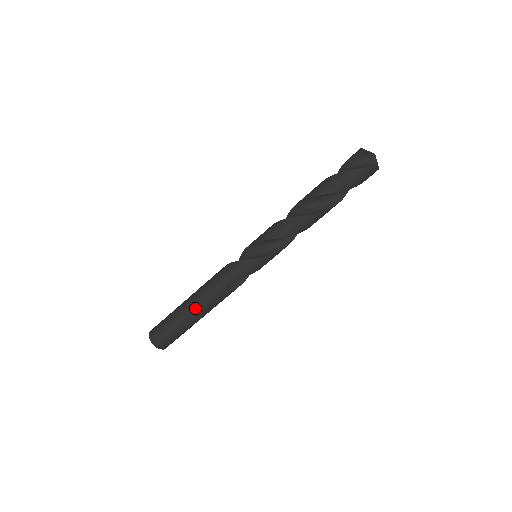
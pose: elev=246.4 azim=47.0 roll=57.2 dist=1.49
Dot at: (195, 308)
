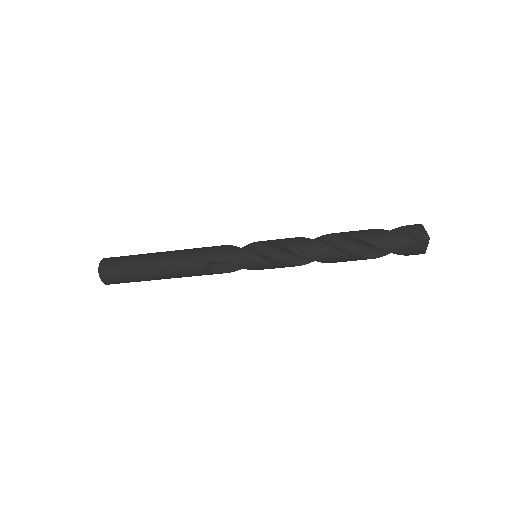
Dot at: (164, 262)
